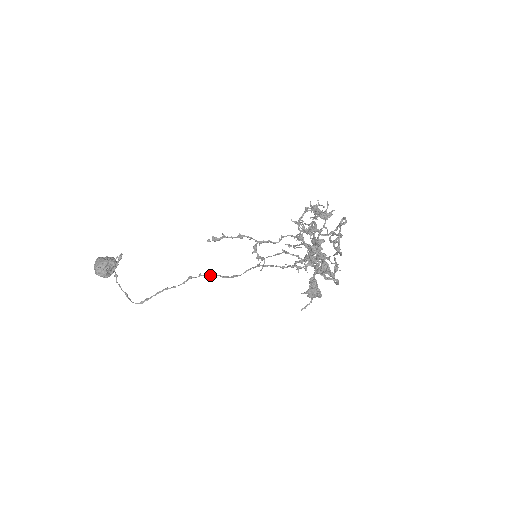
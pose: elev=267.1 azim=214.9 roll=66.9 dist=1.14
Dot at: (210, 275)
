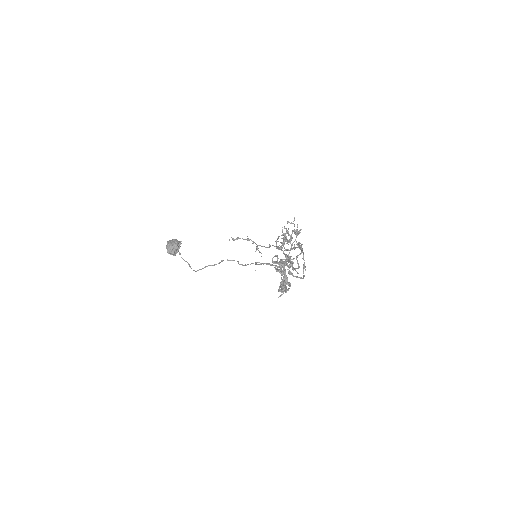
Dot at: occluded
